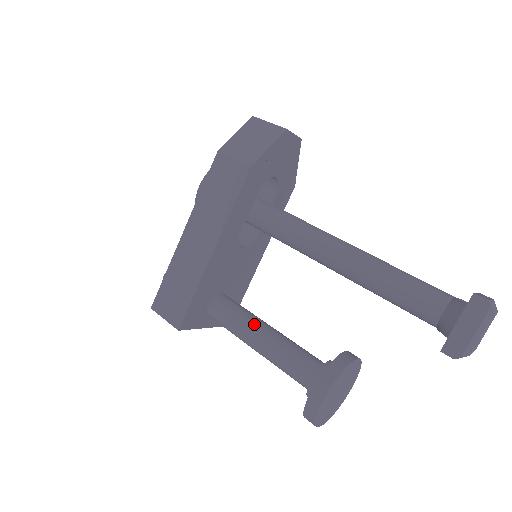
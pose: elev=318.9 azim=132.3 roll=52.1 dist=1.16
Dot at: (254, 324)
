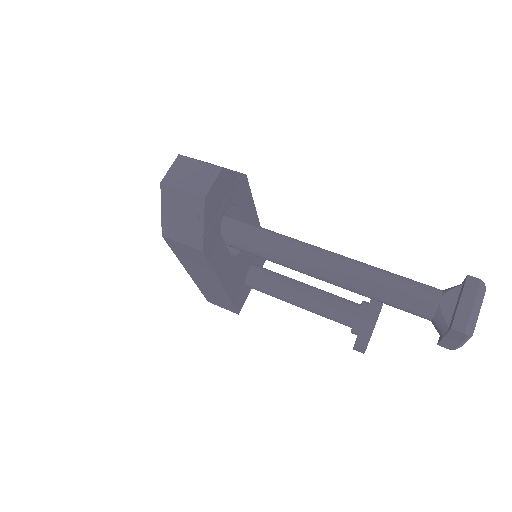
Dot at: (288, 296)
